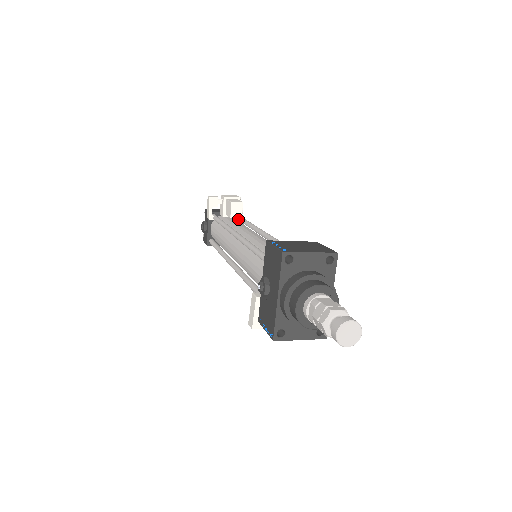
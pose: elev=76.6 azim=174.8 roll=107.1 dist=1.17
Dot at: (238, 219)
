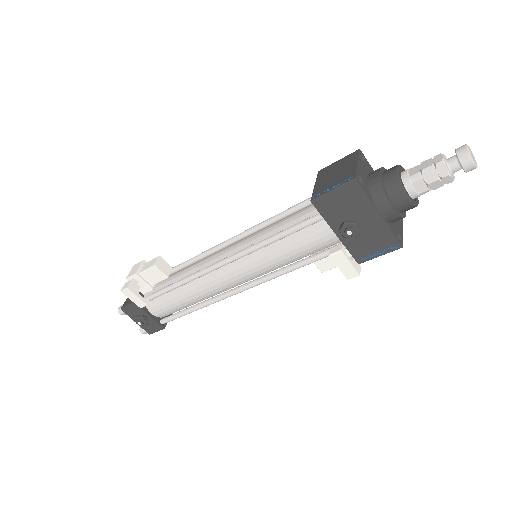
Dot at: occluded
